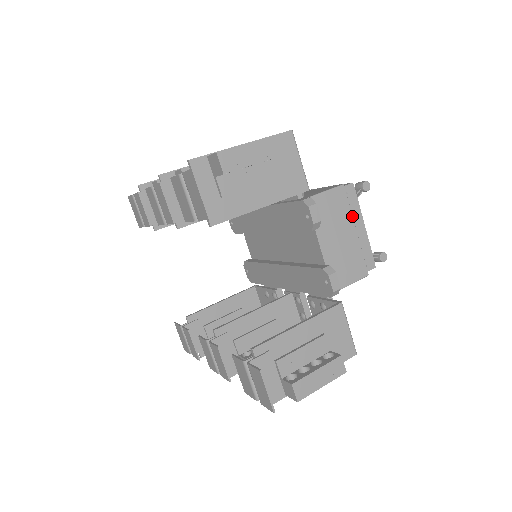
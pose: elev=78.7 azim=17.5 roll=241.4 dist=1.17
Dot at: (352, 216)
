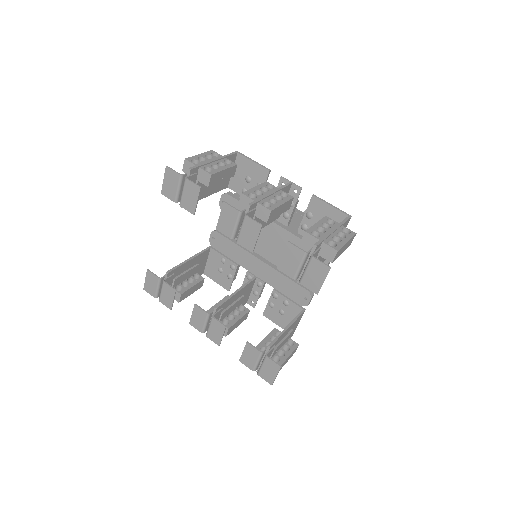
Dot at: occluded
